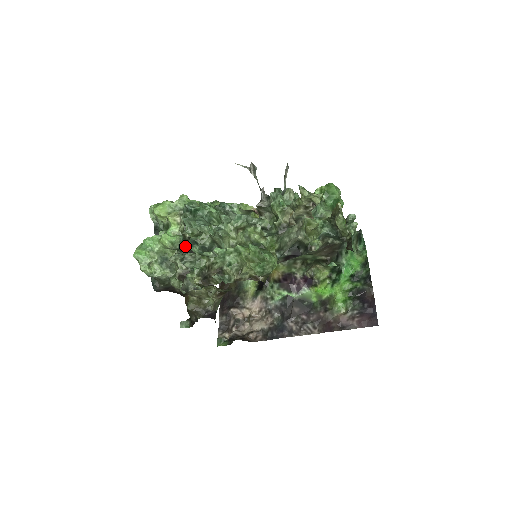
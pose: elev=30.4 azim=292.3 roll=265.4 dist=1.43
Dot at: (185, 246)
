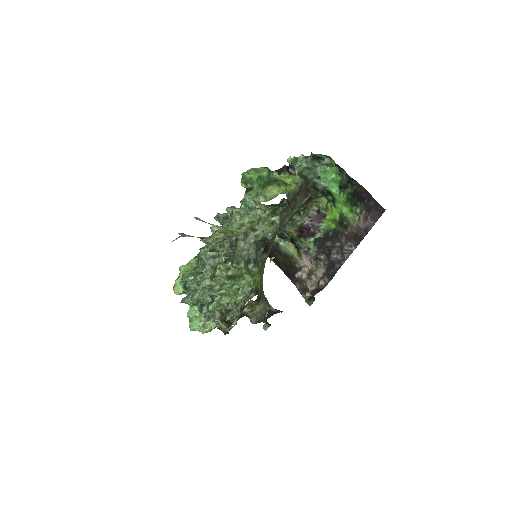
Dot at: occluded
